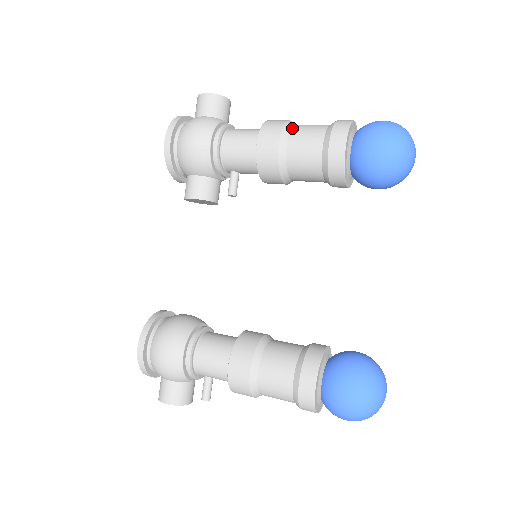
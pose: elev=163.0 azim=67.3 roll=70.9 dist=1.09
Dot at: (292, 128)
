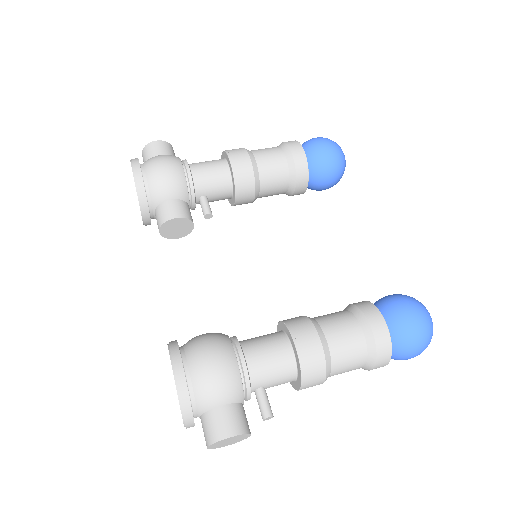
Dot at: occluded
